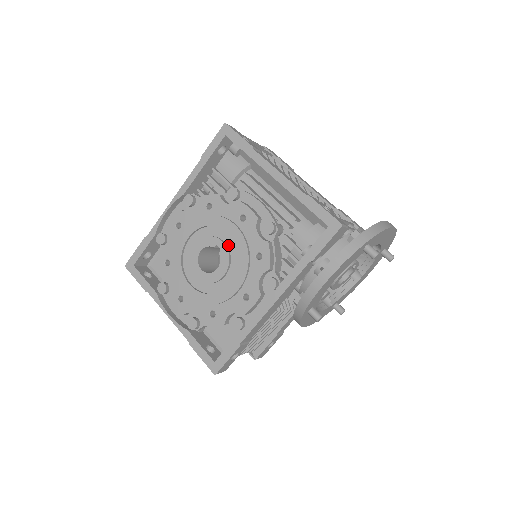
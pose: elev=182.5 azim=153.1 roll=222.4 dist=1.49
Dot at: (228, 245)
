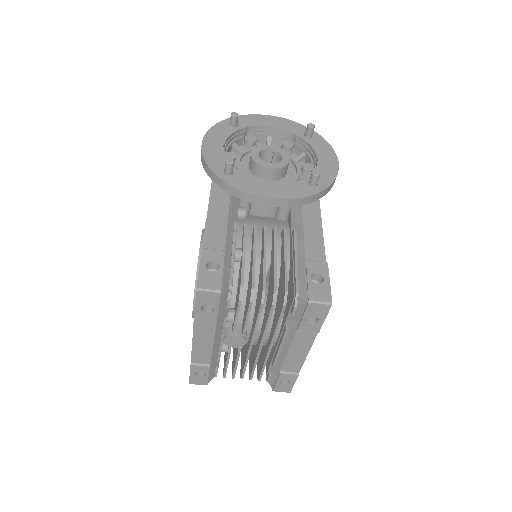
Dot at: occluded
